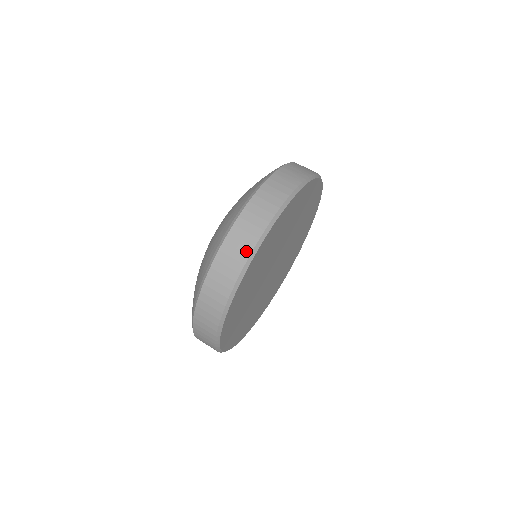
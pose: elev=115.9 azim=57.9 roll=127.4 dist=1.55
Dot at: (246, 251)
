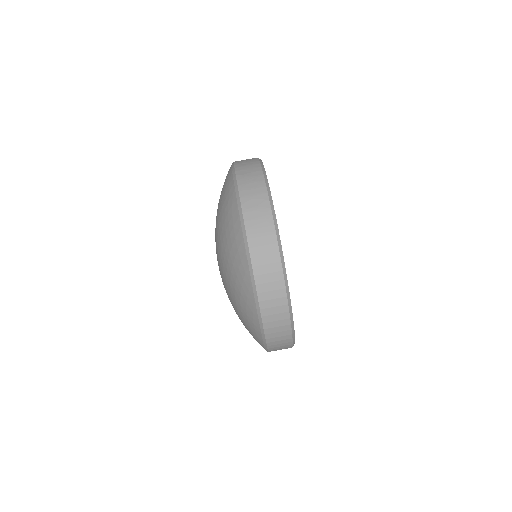
Dot at: (284, 311)
